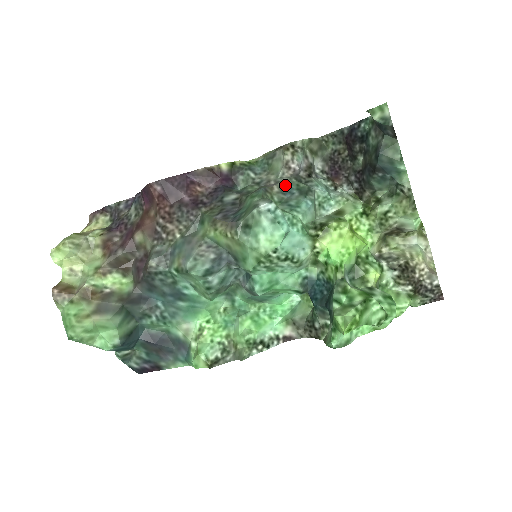
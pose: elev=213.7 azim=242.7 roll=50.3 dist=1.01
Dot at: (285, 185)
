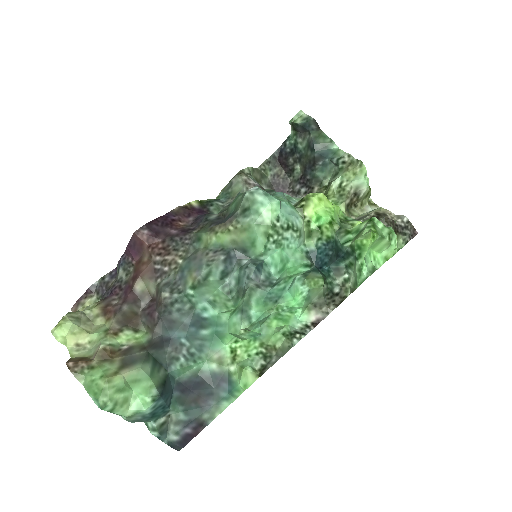
Dot at: occluded
